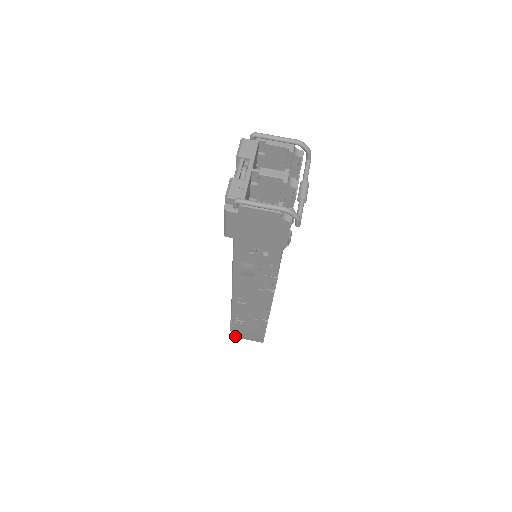
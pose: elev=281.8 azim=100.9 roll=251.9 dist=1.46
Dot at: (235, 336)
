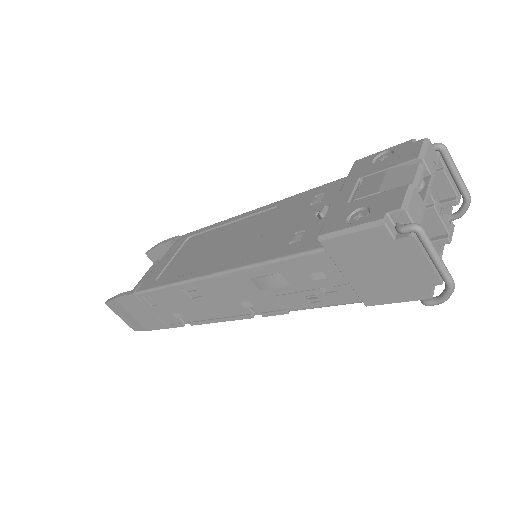
Dot at: (109, 304)
